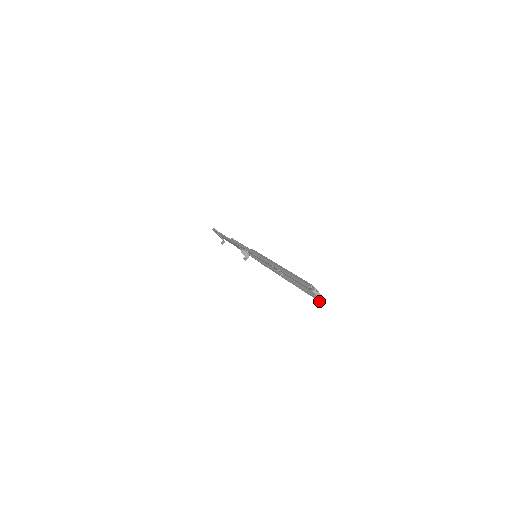
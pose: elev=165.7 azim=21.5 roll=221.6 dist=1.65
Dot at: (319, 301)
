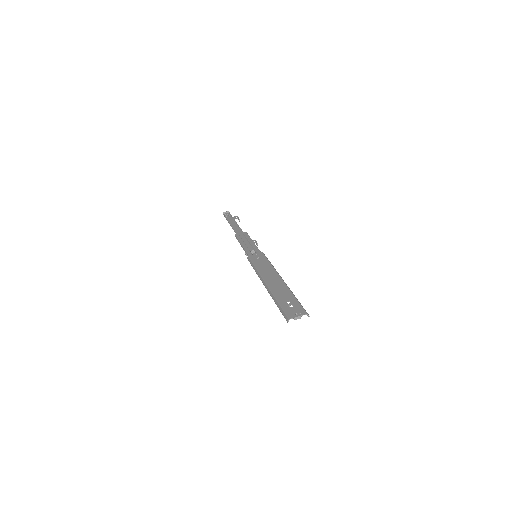
Dot at: (307, 315)
